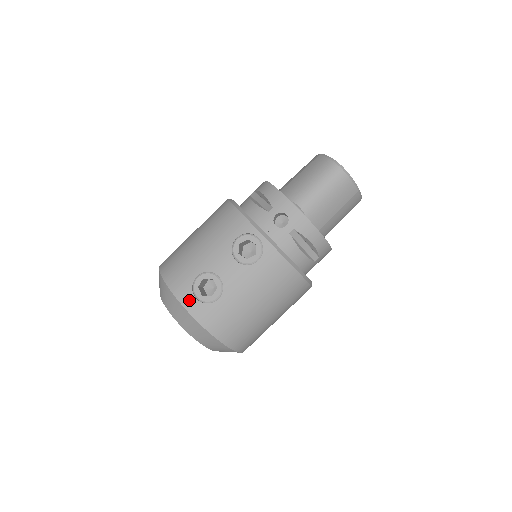
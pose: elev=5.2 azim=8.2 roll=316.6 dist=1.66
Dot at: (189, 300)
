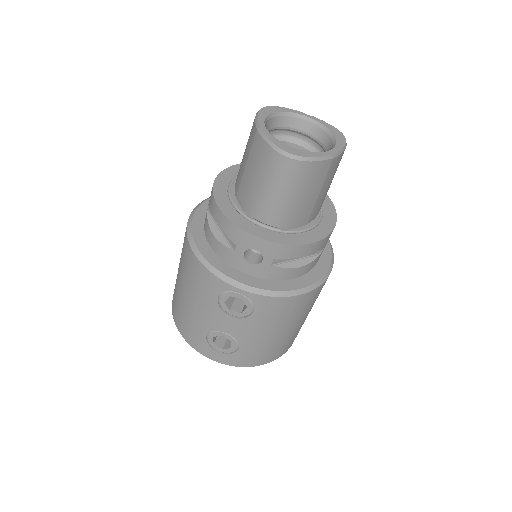
Dot at: (214, 355)
